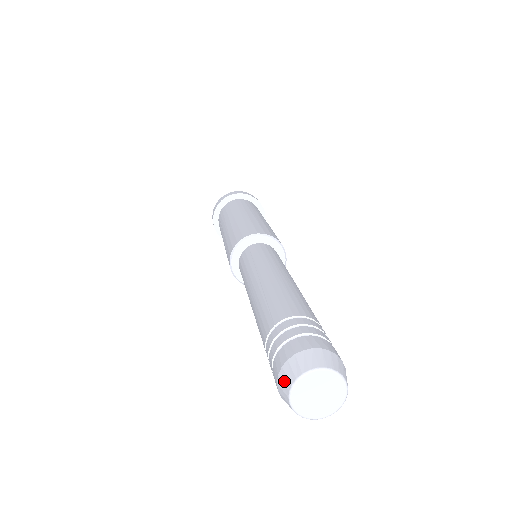
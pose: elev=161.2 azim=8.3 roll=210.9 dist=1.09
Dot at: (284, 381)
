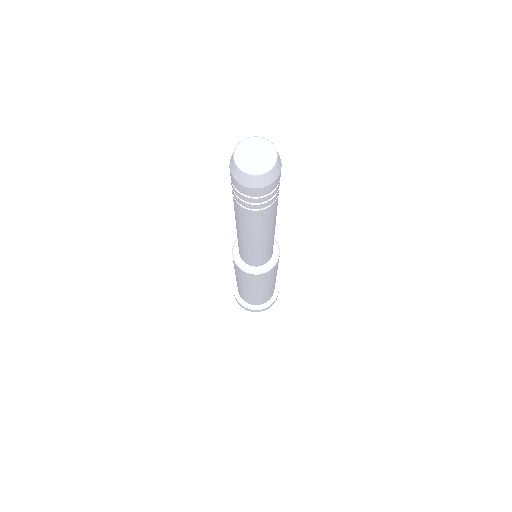
Dot at: (232, 167)
